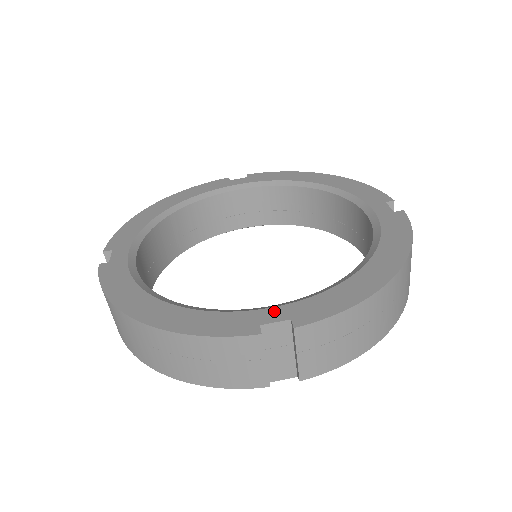
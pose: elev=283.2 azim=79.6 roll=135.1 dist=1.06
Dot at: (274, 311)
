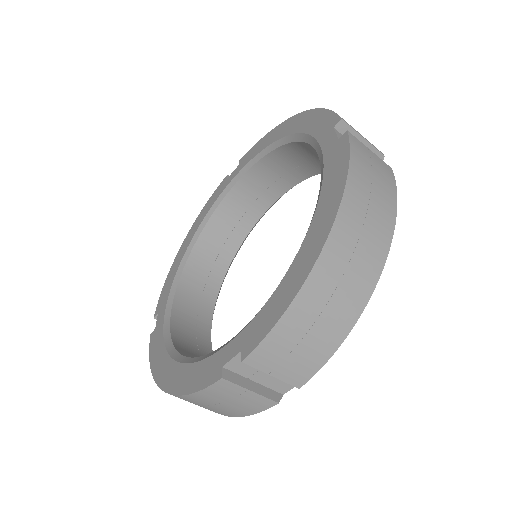
Dot at: (232, 345)
